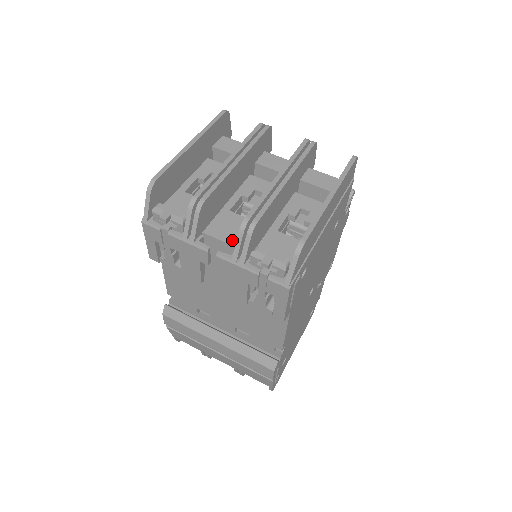
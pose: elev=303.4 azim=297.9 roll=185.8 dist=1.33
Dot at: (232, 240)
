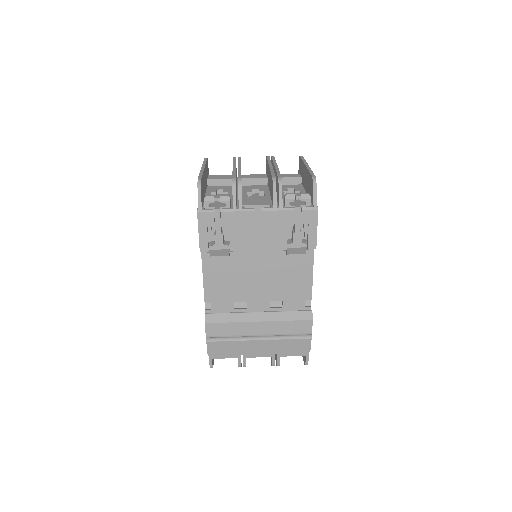
Dot at: (264, 203)
